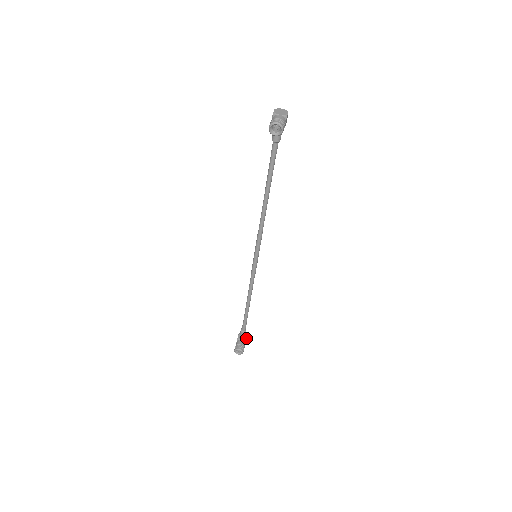
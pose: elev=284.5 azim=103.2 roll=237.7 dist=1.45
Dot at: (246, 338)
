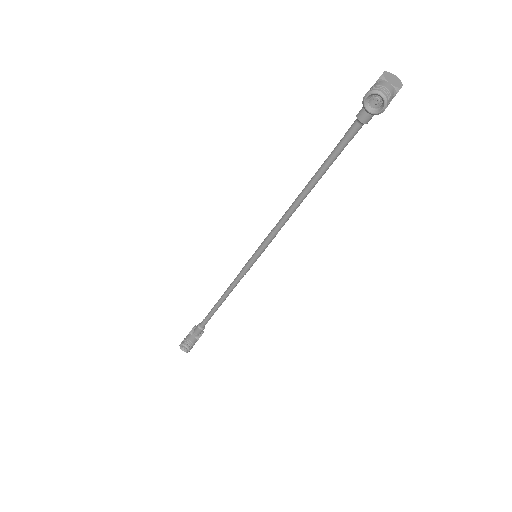
Dot at: (200, 336)
